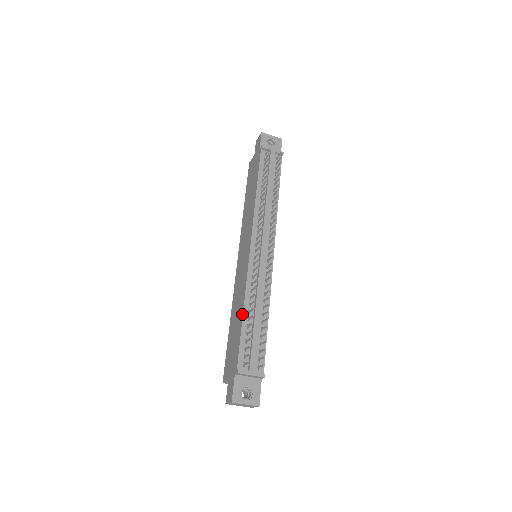
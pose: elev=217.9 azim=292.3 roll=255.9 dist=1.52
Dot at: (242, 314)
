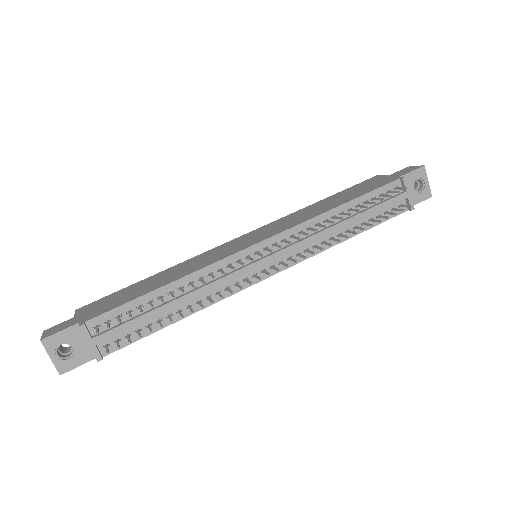
Dot at: (162, 285)
